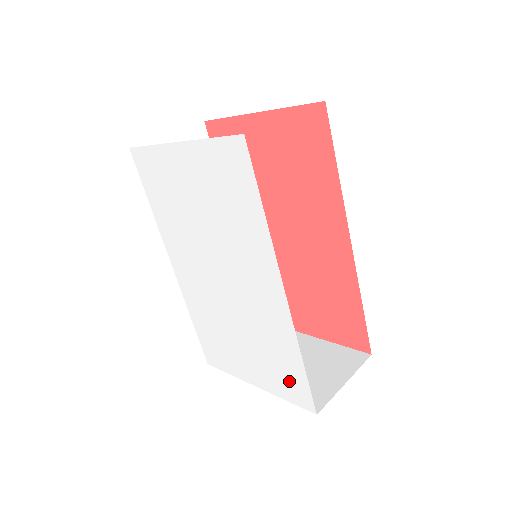
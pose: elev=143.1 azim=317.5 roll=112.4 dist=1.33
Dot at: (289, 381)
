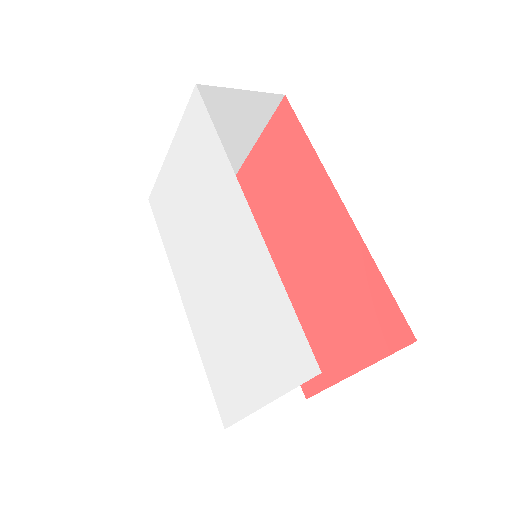
Dot at: (284, 344)
